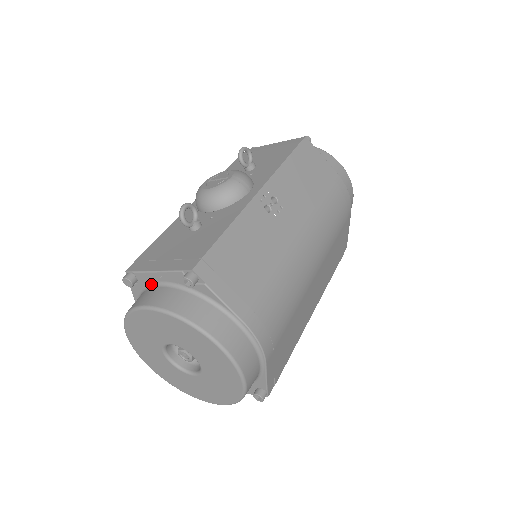
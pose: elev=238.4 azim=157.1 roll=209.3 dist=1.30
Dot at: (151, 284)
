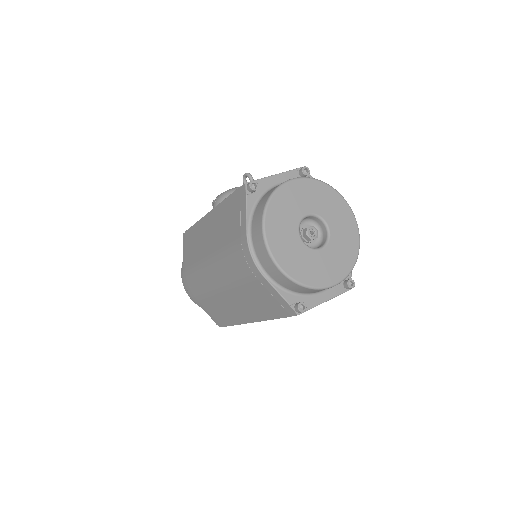
Dot at: (270, 188)
